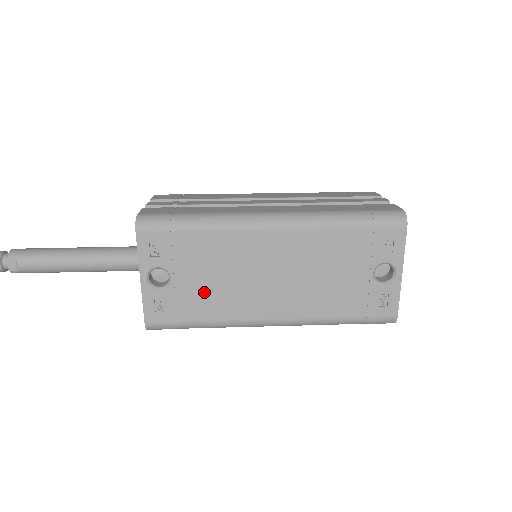
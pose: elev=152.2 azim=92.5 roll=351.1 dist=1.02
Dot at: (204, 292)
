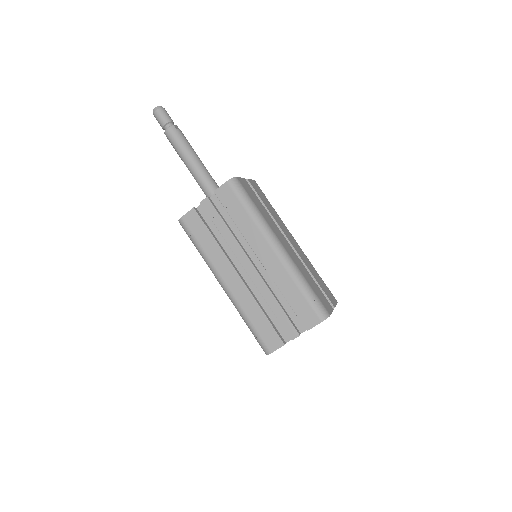
Dot at: occluded
